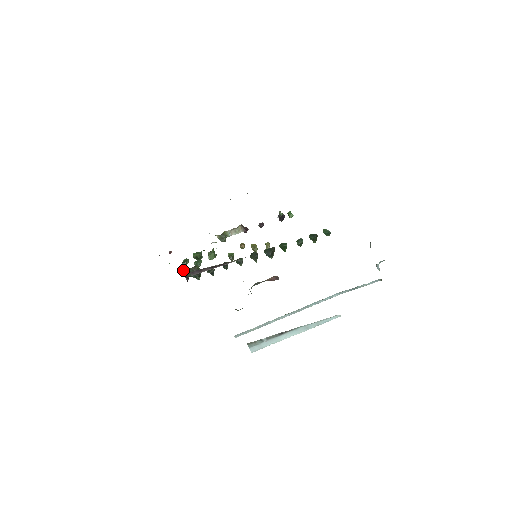
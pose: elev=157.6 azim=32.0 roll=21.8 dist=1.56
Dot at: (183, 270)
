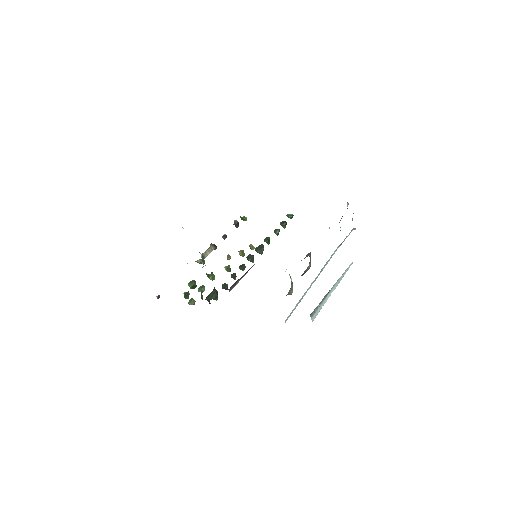
Dot at: (207, 296)
